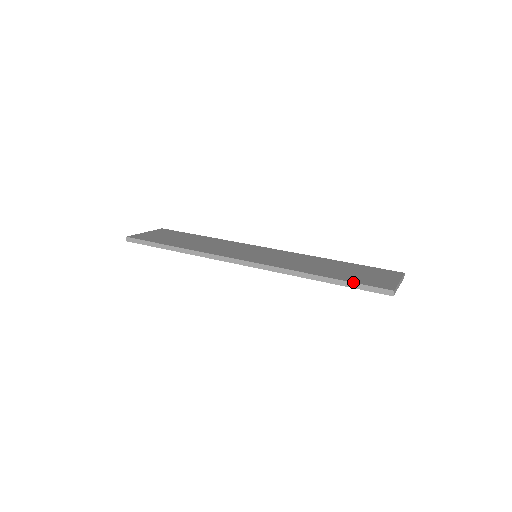
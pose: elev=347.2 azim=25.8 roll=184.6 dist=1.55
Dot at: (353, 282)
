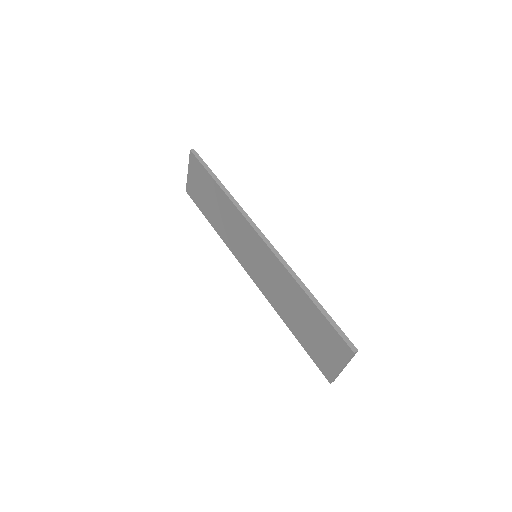
Dot at: occluded
